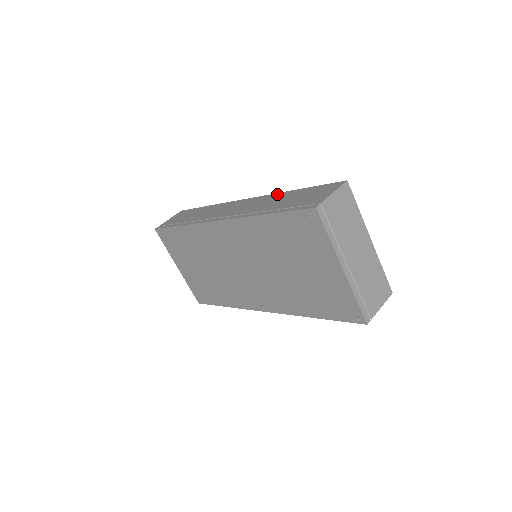
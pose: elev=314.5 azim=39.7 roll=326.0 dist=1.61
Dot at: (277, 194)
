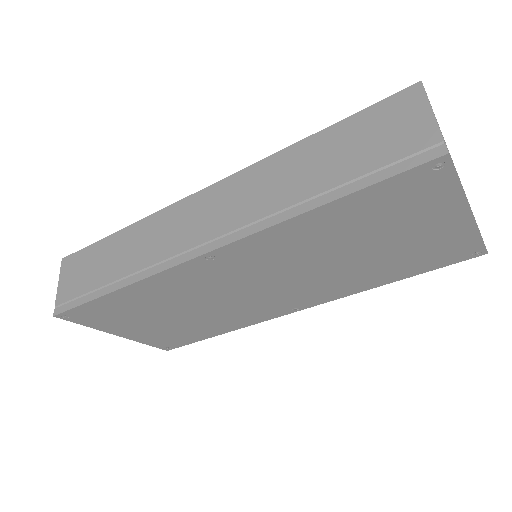
Dot at: (275, 158)
